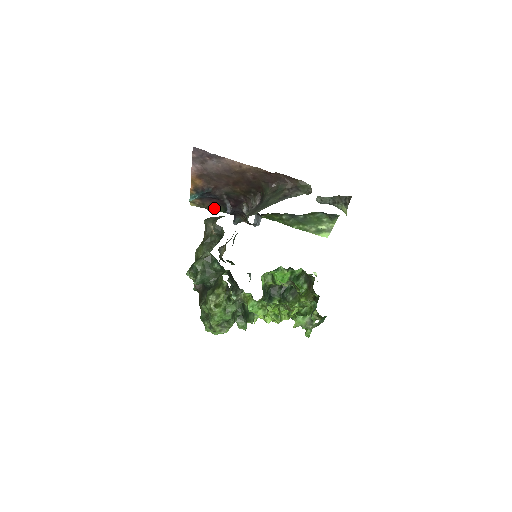
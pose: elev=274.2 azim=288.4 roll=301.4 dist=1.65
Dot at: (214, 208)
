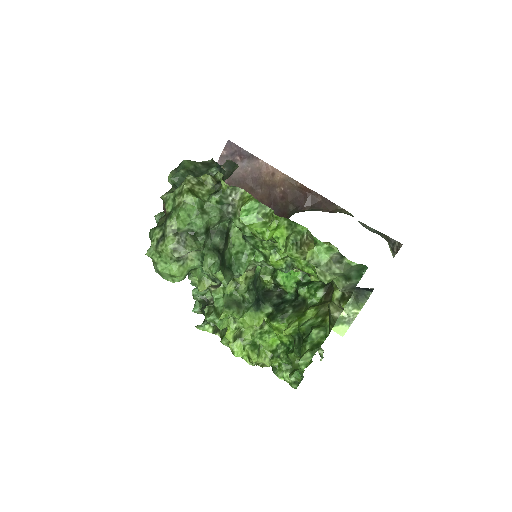
Dot at: occluded
